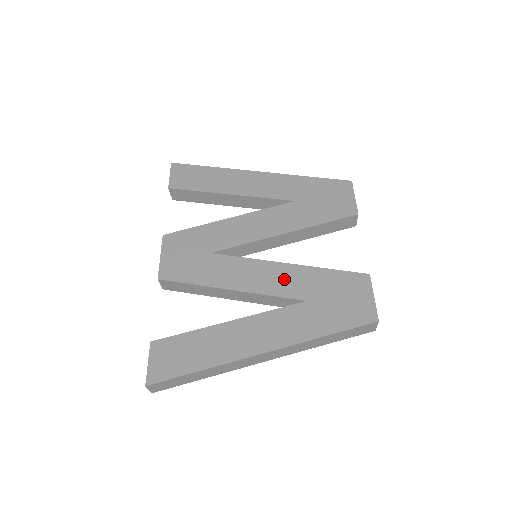
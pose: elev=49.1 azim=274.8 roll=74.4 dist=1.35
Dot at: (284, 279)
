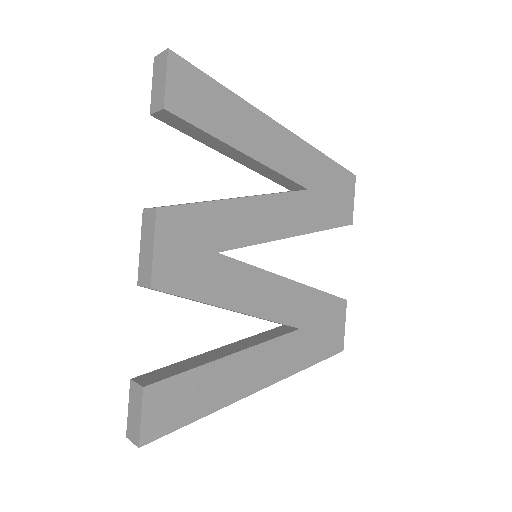
Dot at: (286, 300)
